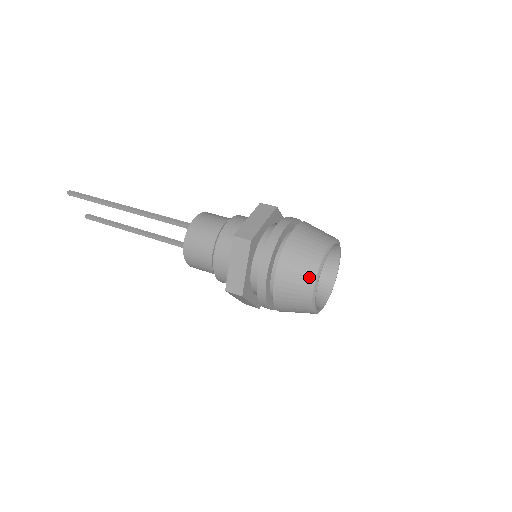
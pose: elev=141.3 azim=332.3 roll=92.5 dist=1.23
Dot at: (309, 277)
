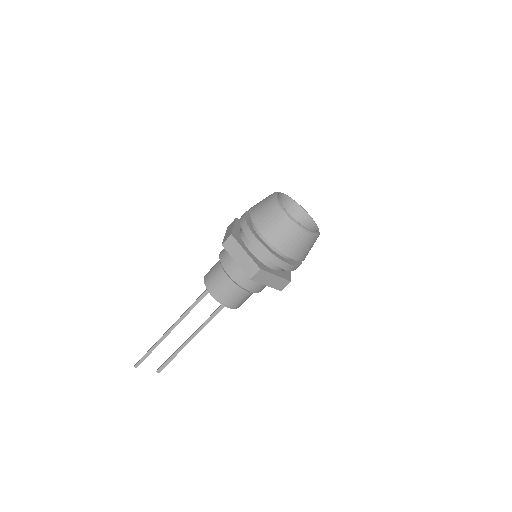
Dot at: (278, 213)
